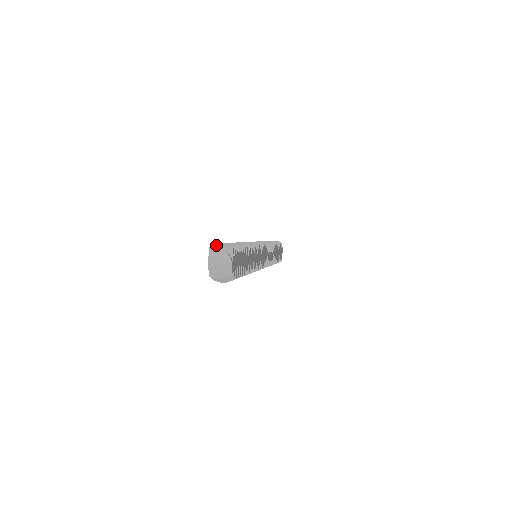
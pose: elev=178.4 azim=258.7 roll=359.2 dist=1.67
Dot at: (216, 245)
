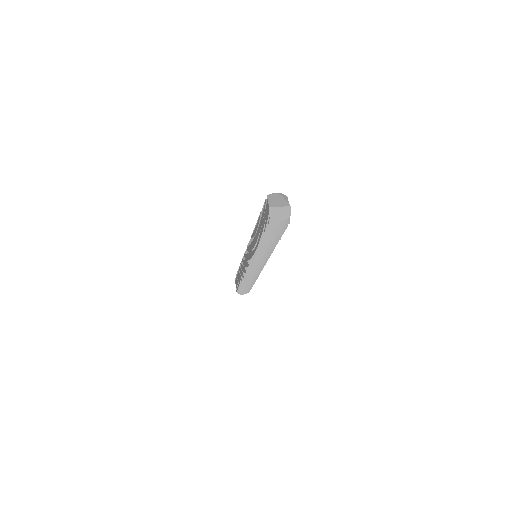
Dot at: (272, 194)
